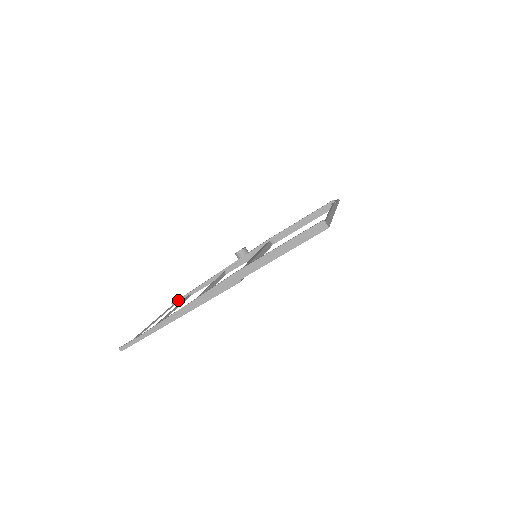
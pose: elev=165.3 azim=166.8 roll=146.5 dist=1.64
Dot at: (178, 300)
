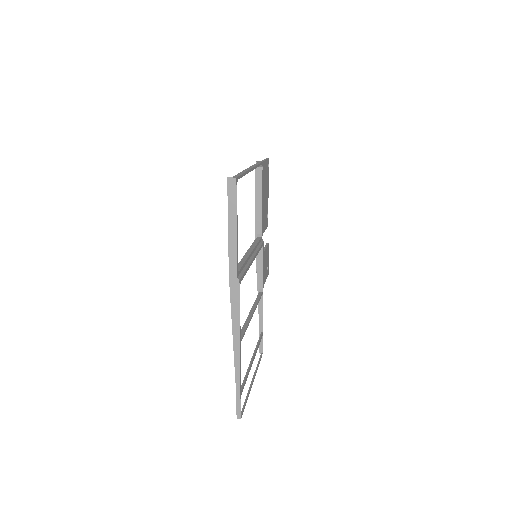
Dot at: (260, 346)
